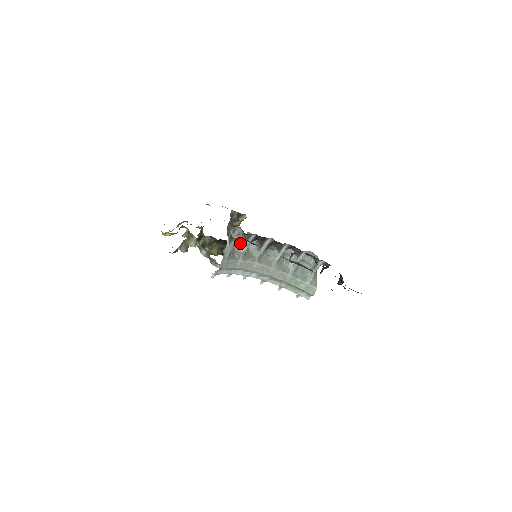
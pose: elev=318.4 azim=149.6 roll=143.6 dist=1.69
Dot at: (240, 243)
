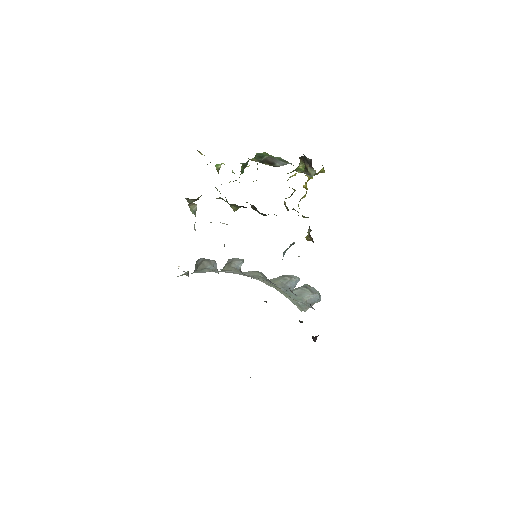
Dot at: (215, 265)
